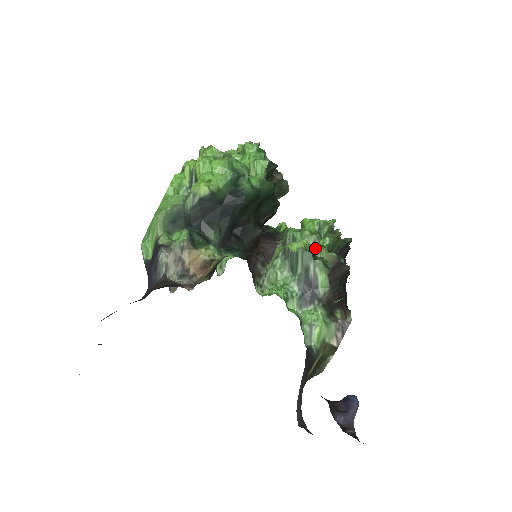
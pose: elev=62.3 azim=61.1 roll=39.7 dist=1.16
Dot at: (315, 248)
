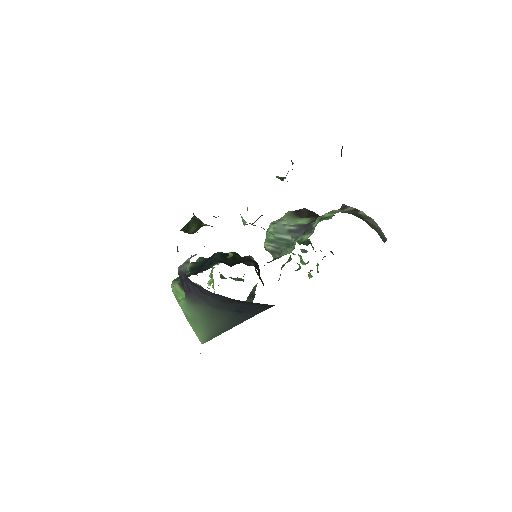
Dot at: (277, 223)
